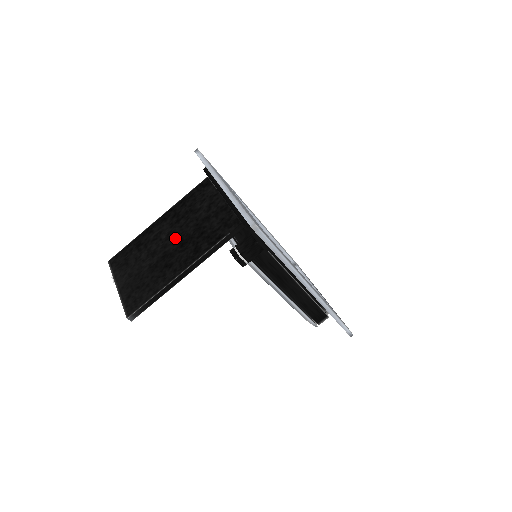
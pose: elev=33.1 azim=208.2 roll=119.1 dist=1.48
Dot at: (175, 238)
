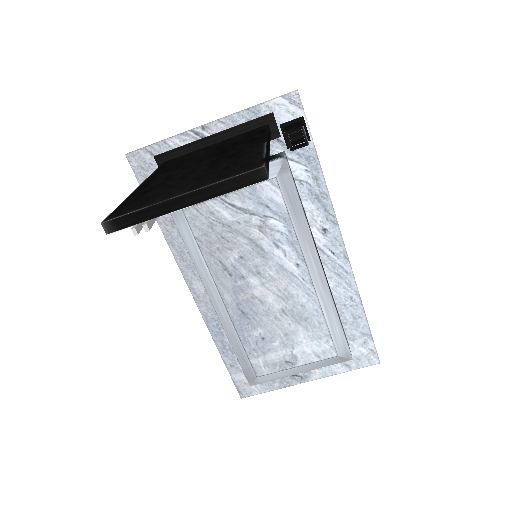
Dot at: (202, 160)
